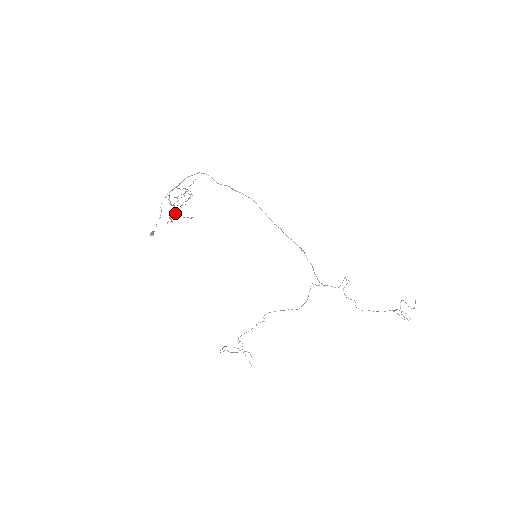
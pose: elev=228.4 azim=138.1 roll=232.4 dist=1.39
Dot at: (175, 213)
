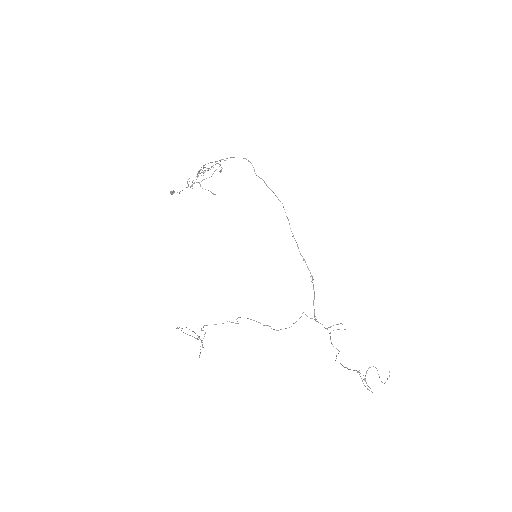
Dot at: (199, 182)
